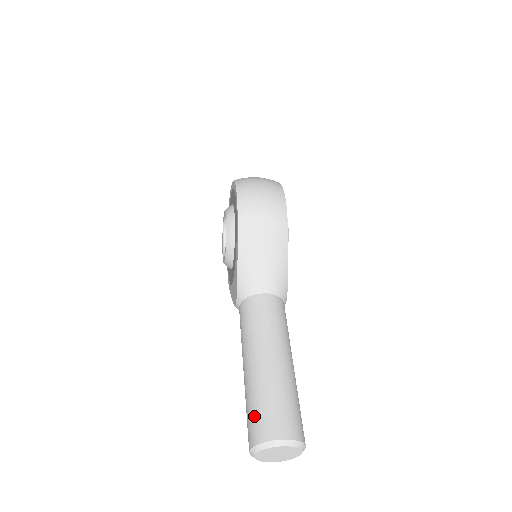
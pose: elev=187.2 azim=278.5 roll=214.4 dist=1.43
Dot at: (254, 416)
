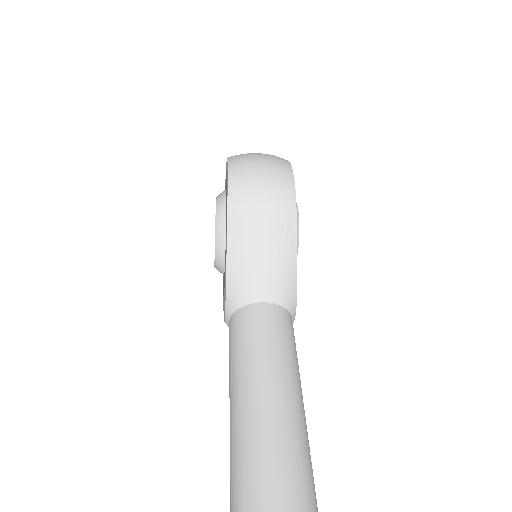
Dot at: (239, 491)
